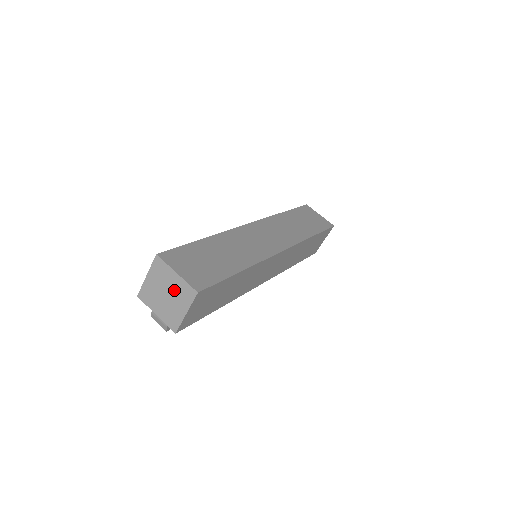
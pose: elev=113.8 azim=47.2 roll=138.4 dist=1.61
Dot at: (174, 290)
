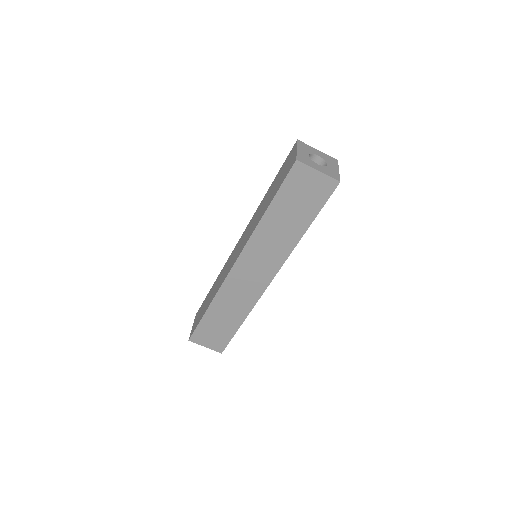
Dot at: occluded
